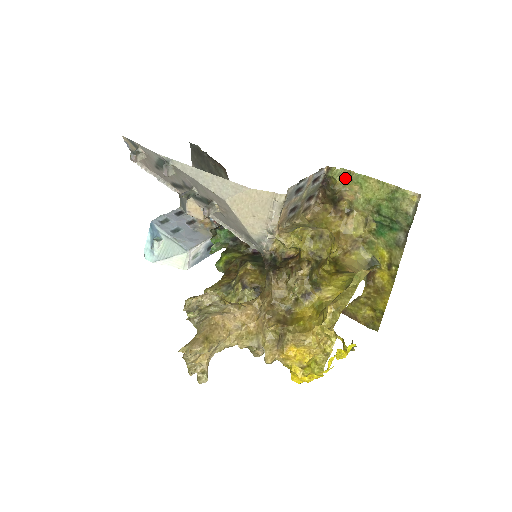
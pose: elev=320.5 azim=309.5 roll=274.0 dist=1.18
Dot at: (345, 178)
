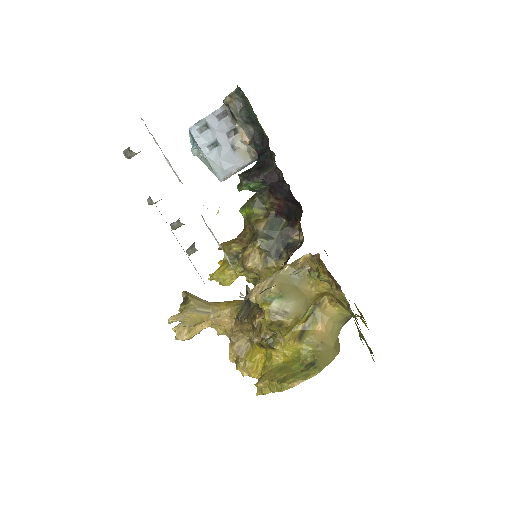
Dot at: (329, 281)
